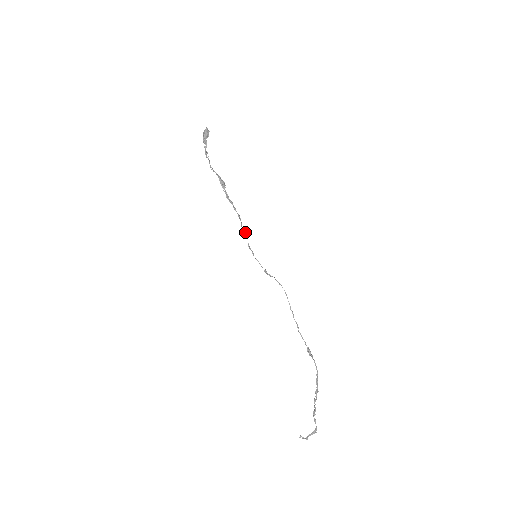
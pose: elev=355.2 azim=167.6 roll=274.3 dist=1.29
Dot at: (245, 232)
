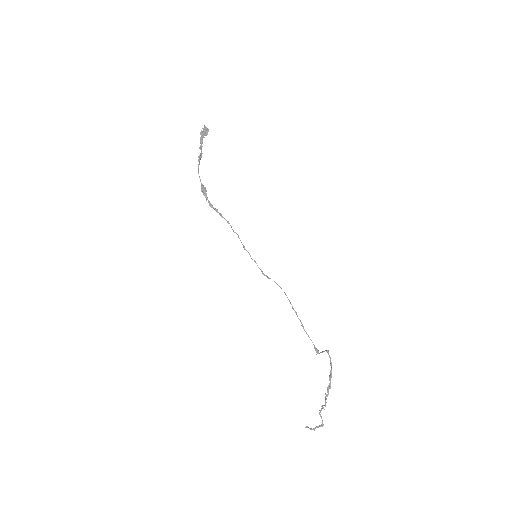
Dot at: (238, 235)
